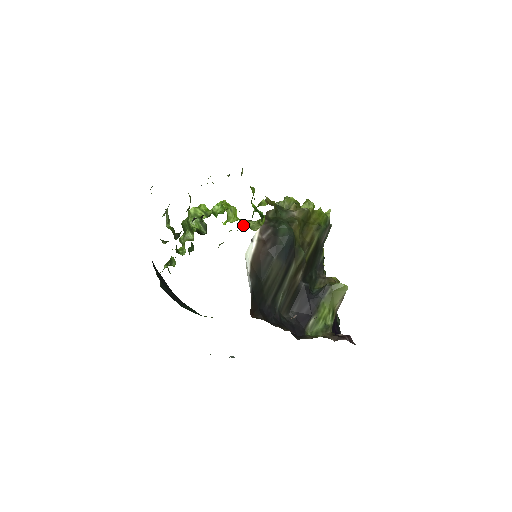
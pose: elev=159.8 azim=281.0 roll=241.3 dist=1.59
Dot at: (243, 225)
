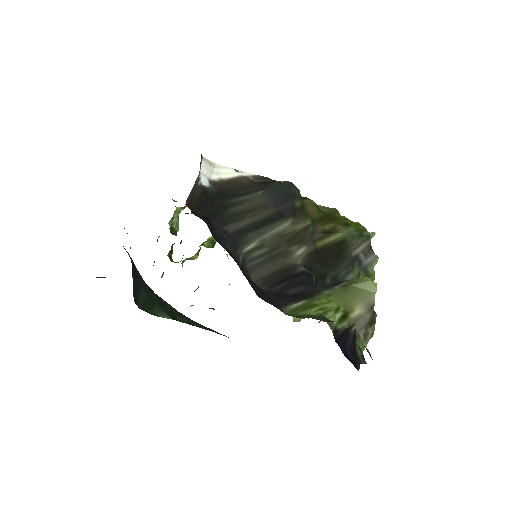
Dot at: occluded
